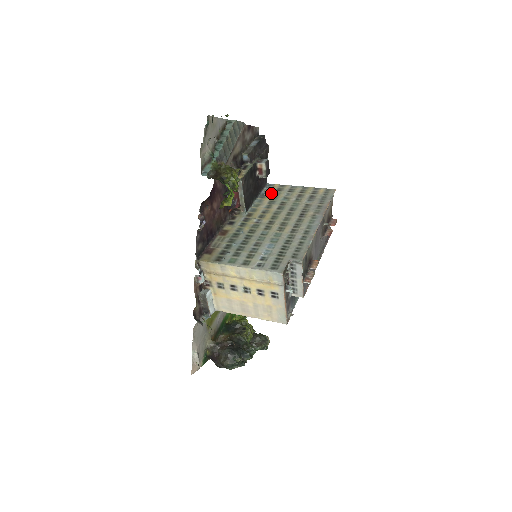
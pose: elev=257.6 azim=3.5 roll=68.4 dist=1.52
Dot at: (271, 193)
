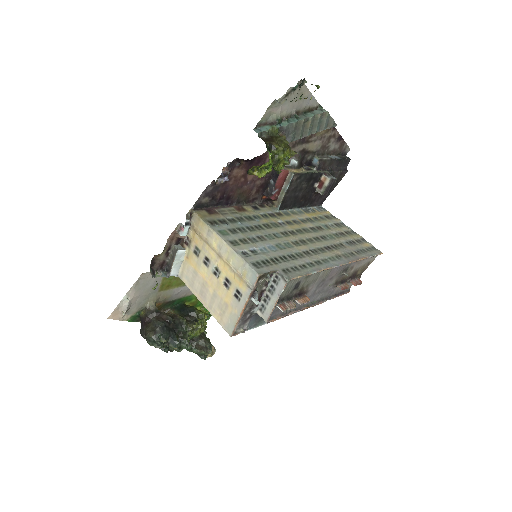
Dot at: (317, 214)
